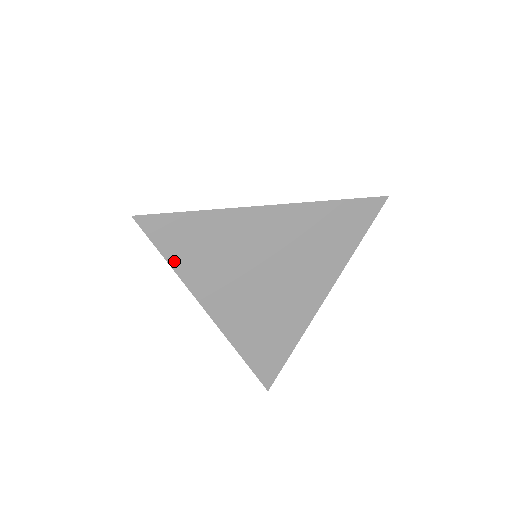
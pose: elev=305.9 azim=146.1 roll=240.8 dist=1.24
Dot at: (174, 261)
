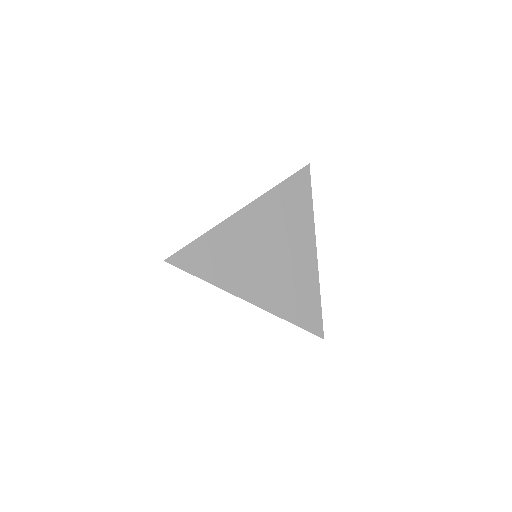
Dot at: (206, 277)
